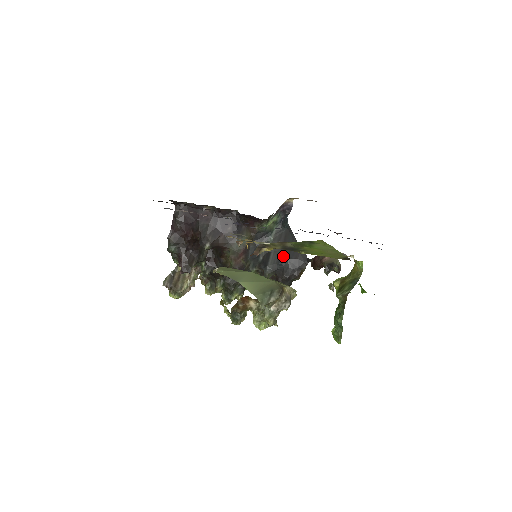
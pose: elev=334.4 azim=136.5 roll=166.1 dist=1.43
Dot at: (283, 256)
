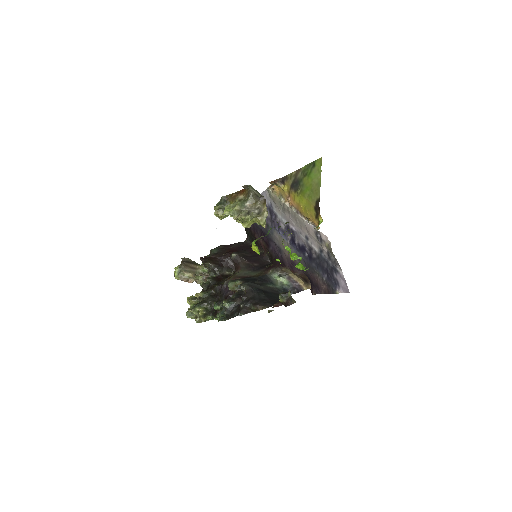
Dot at: (264, 292)
